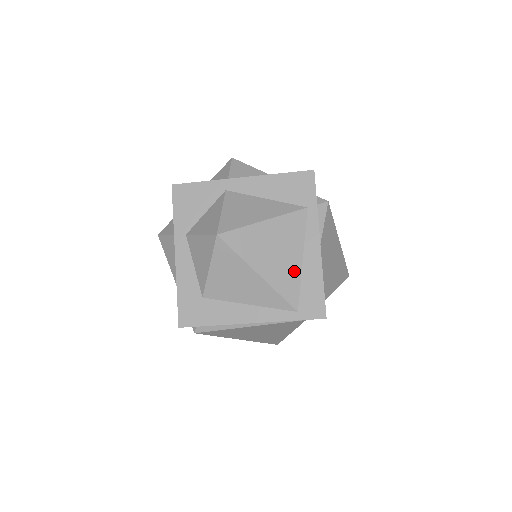
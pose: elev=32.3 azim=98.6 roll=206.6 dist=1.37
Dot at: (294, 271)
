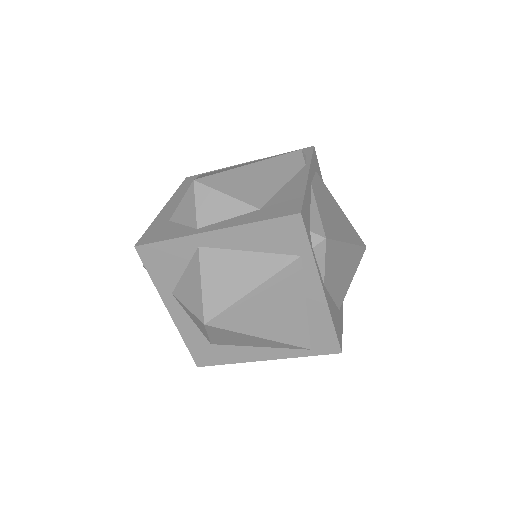
Dot at: (299, 320)
